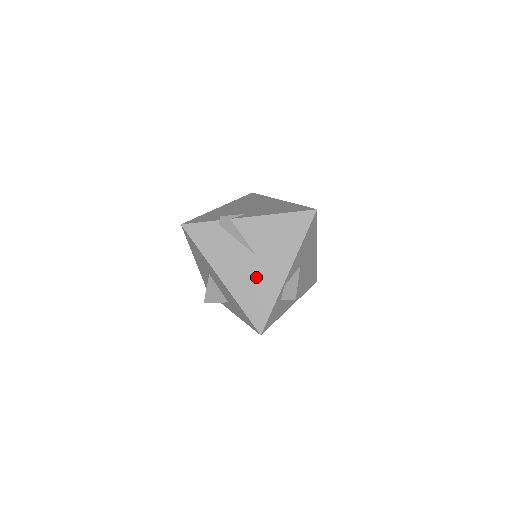
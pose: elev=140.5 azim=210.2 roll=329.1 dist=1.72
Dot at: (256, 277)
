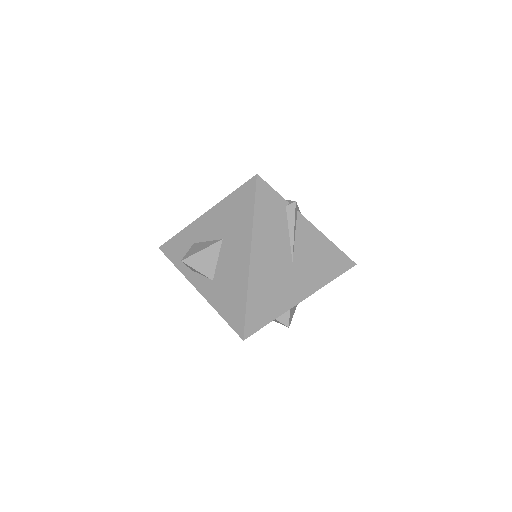
Dot at: (279, 281)
